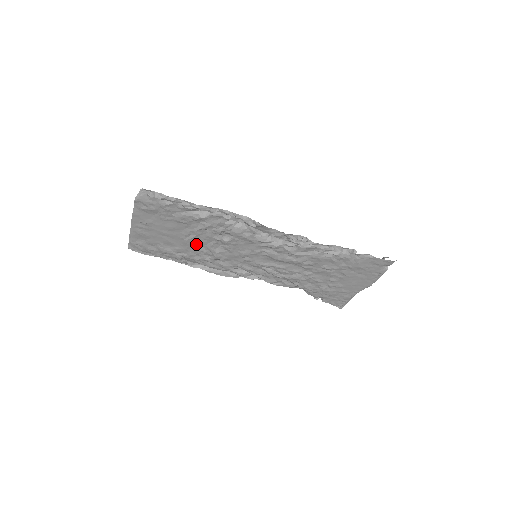
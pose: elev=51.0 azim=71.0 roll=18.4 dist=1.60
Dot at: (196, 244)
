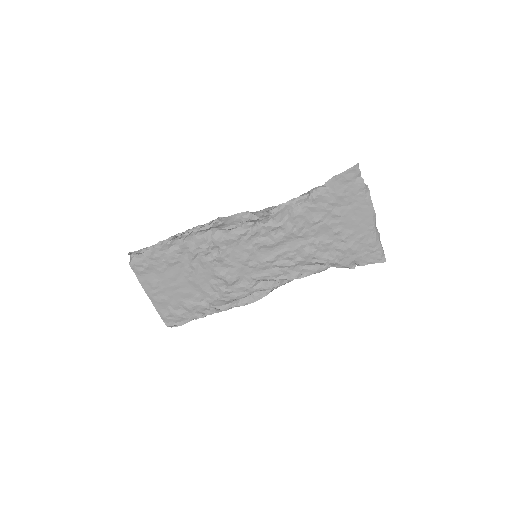
Dot at: (204, 280)
